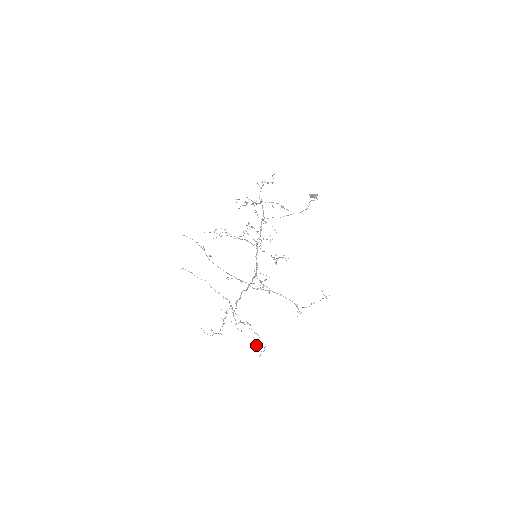
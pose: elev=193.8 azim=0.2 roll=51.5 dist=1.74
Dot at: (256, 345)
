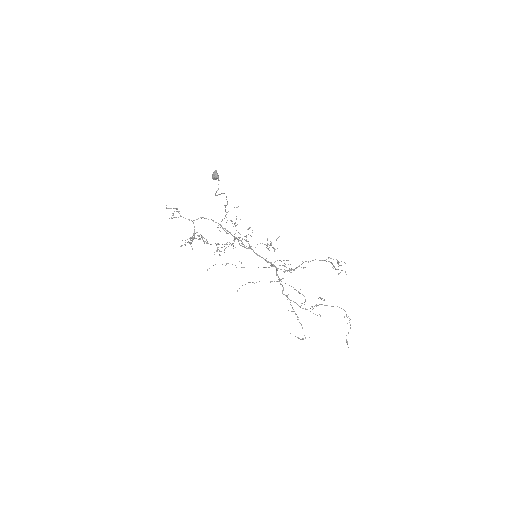
Dot at: occluded
